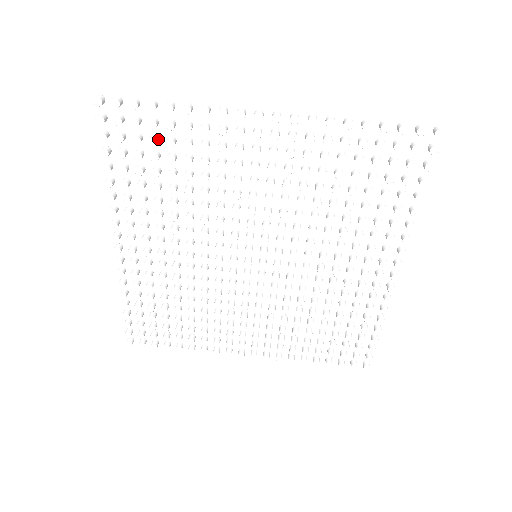
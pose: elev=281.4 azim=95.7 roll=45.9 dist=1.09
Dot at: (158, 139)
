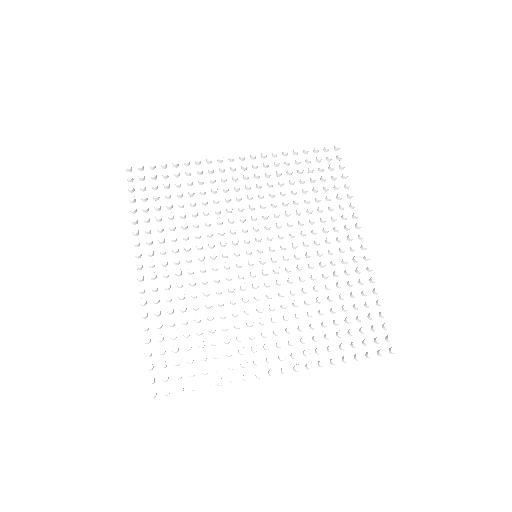
Dot at: (169, 184)
